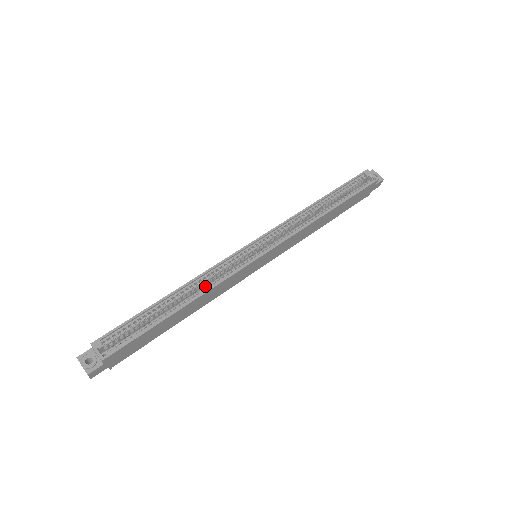
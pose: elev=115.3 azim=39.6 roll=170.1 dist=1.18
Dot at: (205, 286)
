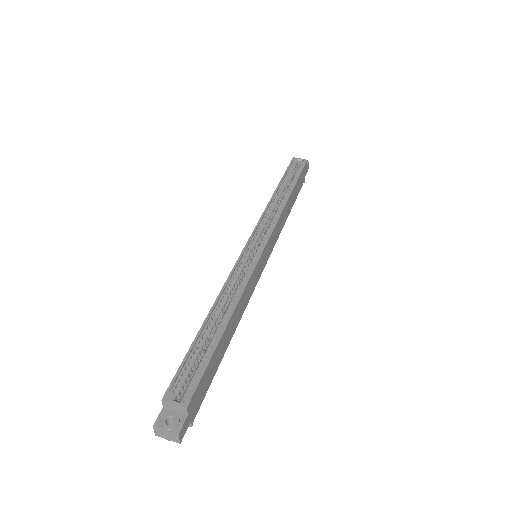
Dot at: (234, 295)
